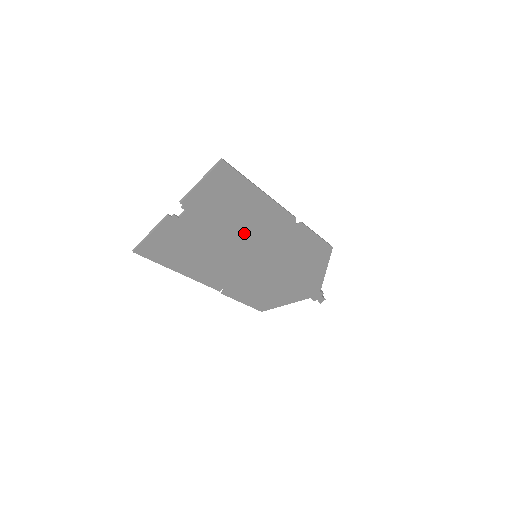
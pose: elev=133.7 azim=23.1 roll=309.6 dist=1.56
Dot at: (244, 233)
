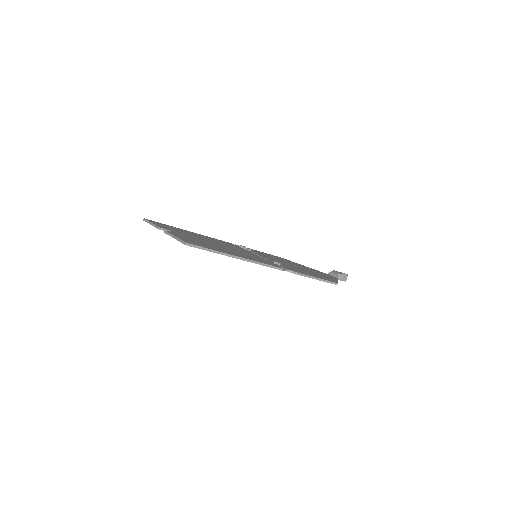
Dot at: occluded
